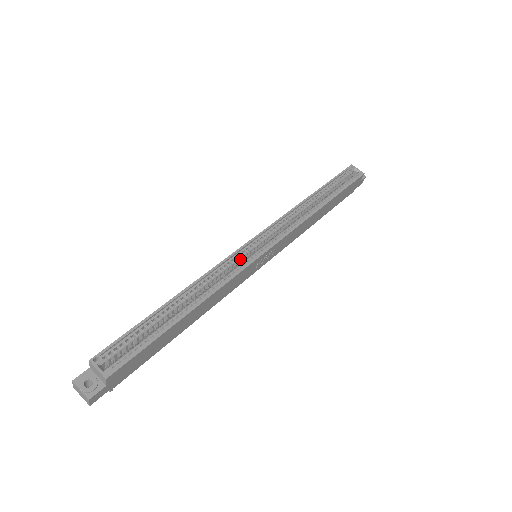
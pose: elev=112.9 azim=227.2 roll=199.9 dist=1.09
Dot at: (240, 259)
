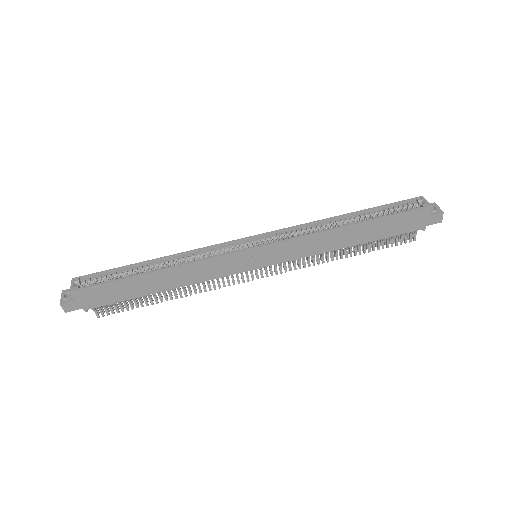
Dot at: (229, 250)
